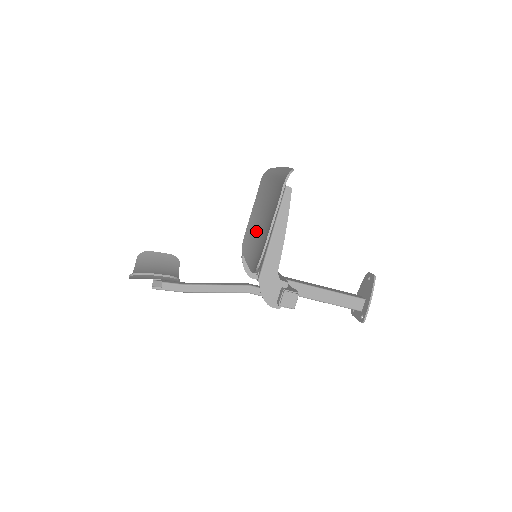
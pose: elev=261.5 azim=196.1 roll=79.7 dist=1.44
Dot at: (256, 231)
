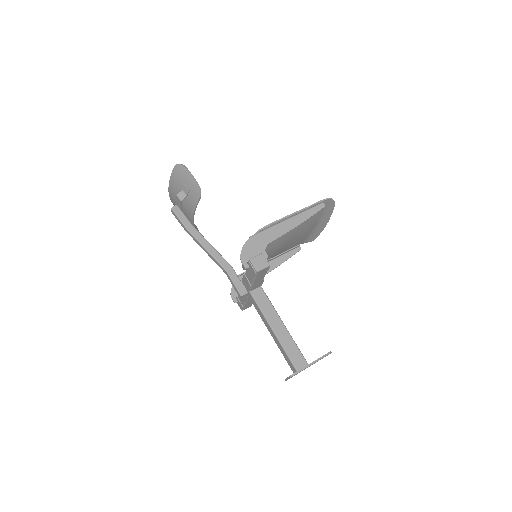
Dot at: occluded
